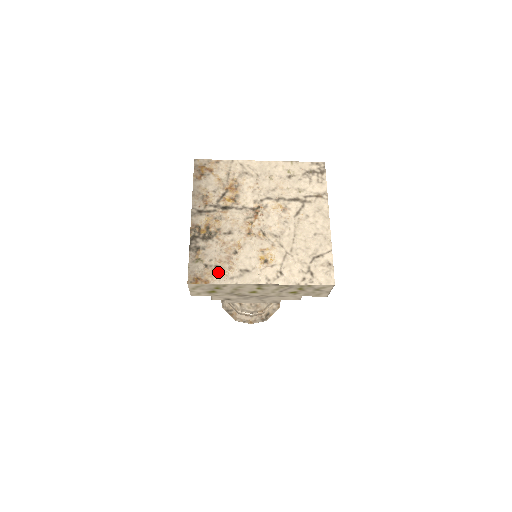
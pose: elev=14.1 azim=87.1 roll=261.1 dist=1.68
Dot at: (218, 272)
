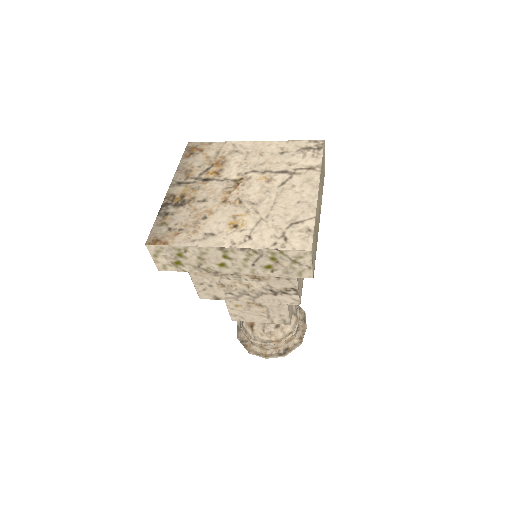
Dot at: (180, 235)
